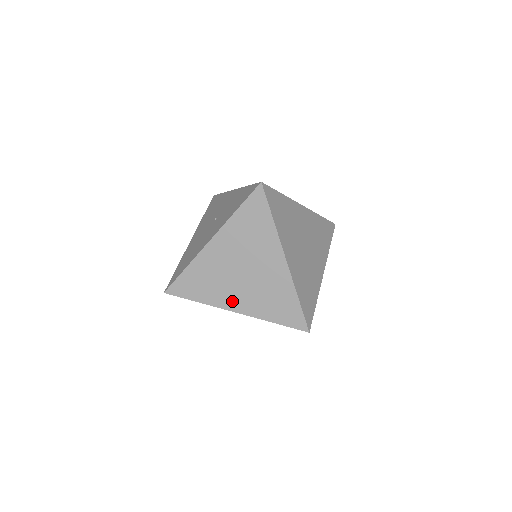
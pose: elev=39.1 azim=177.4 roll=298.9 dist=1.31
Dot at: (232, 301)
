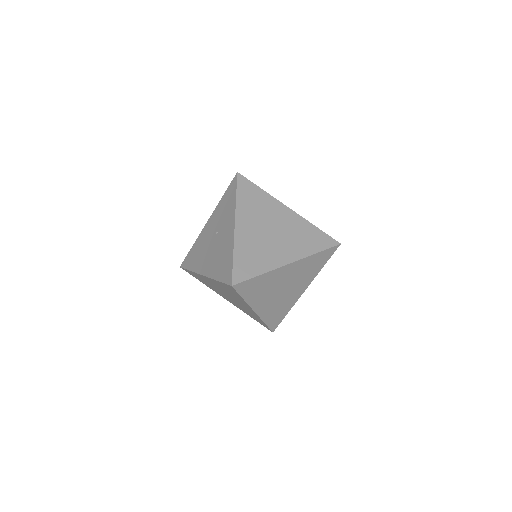
Dot at: (282, 257)
